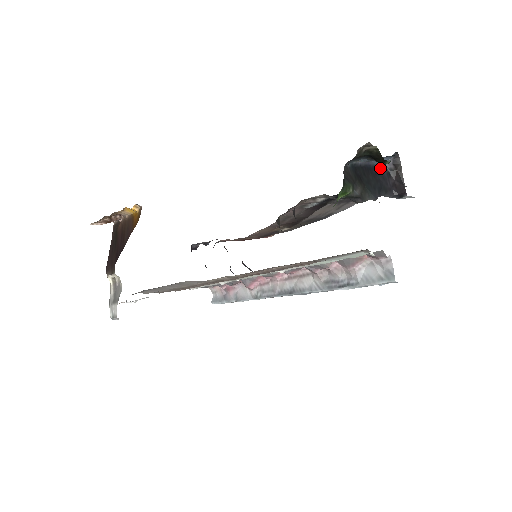
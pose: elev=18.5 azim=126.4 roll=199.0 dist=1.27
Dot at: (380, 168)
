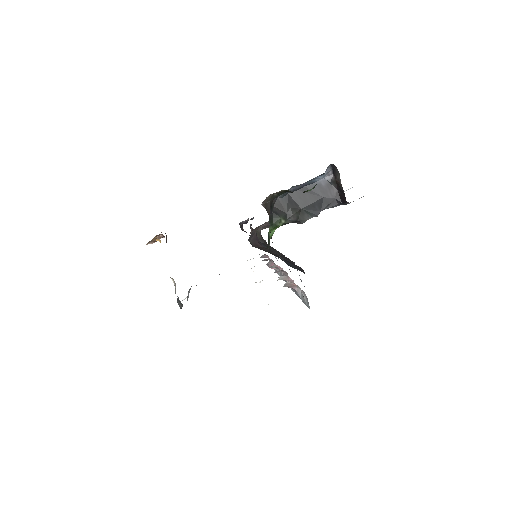
Dot at: (318, 183)
